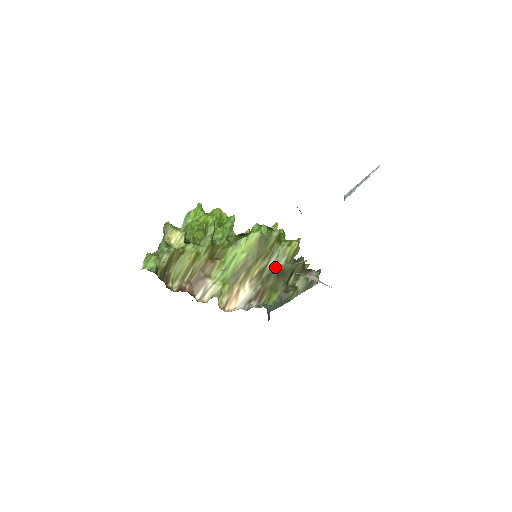
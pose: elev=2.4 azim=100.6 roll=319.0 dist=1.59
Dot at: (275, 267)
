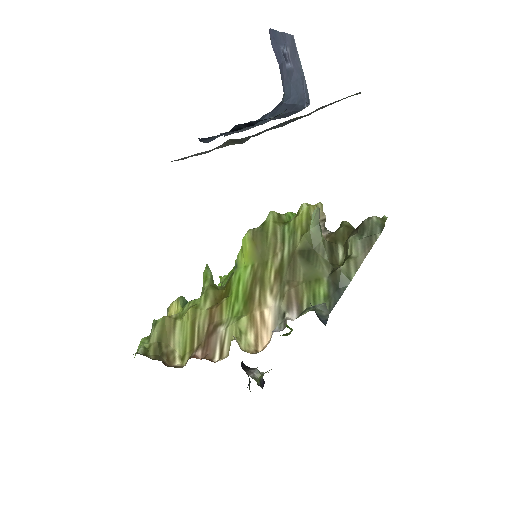
Dot at: (294, 252)
